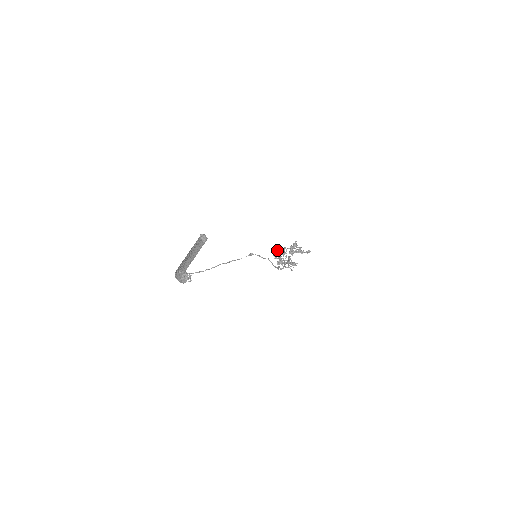
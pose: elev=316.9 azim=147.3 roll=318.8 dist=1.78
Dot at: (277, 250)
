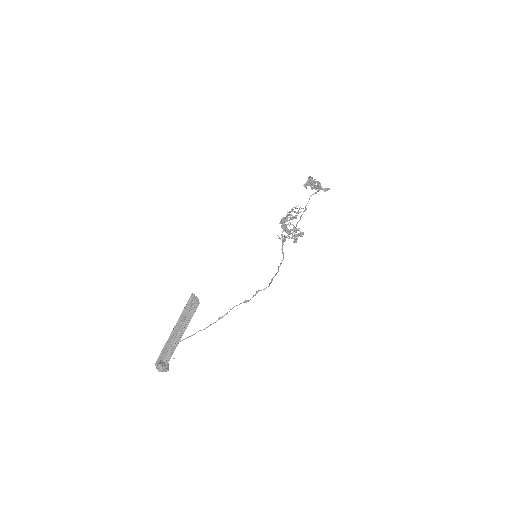
Dot at: (284, 235)
